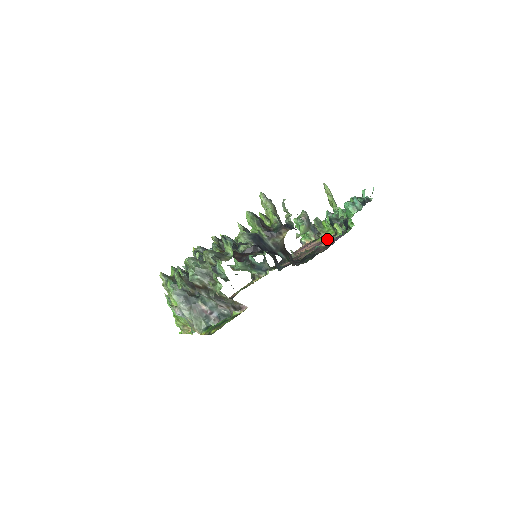
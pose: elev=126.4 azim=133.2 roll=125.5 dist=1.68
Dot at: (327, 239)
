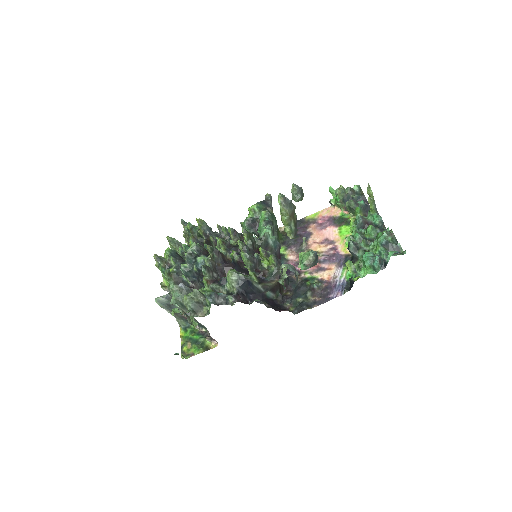
Dot at: (340, 256)
